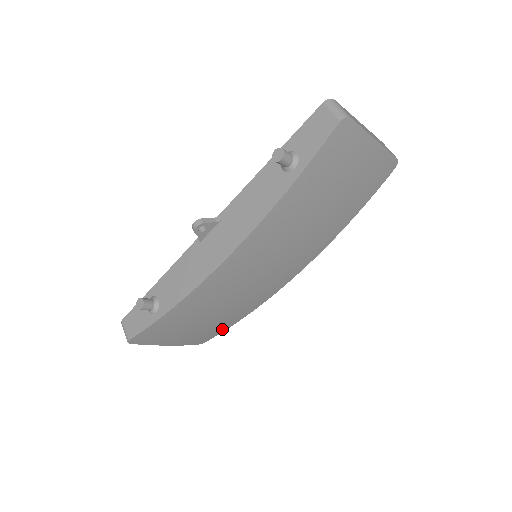
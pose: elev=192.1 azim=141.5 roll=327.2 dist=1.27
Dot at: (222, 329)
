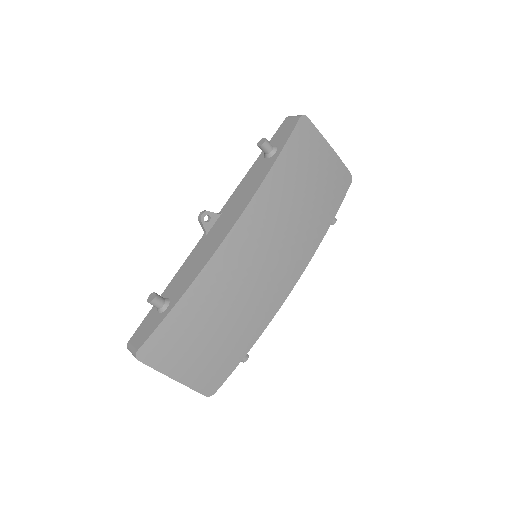
Dot at: (232, 364)
